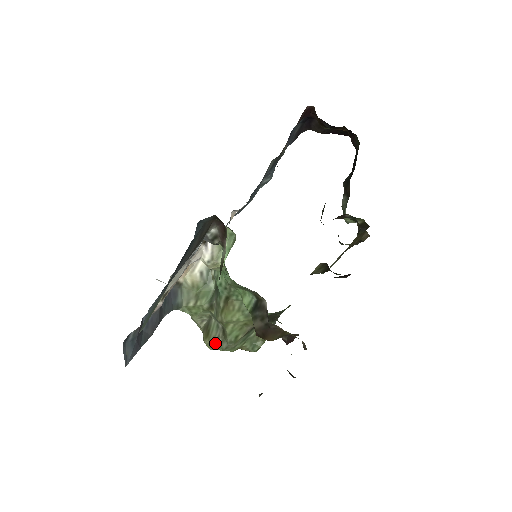
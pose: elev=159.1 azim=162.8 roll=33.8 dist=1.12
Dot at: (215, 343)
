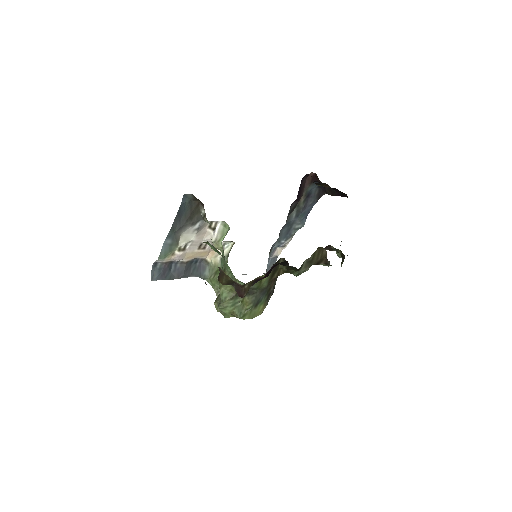
Dot at: occluded
